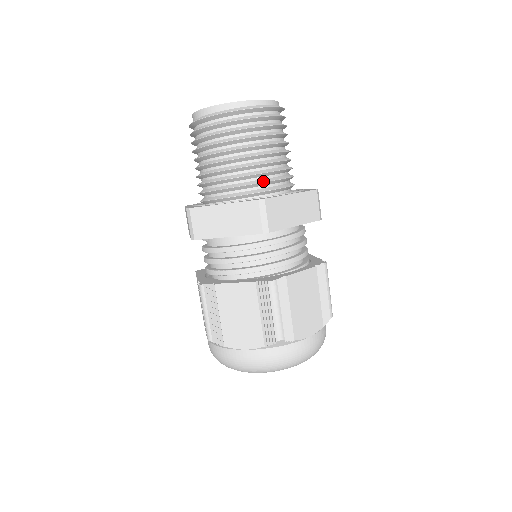
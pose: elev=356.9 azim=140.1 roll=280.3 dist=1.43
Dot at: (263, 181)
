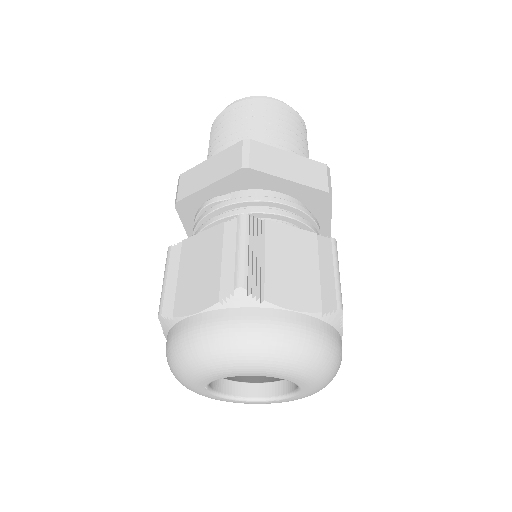
Dot at: occluded
